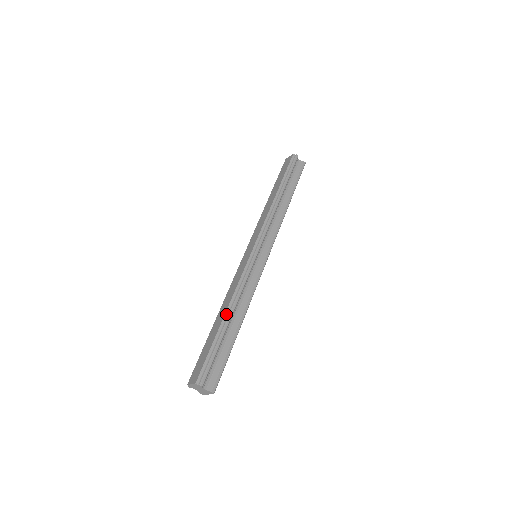
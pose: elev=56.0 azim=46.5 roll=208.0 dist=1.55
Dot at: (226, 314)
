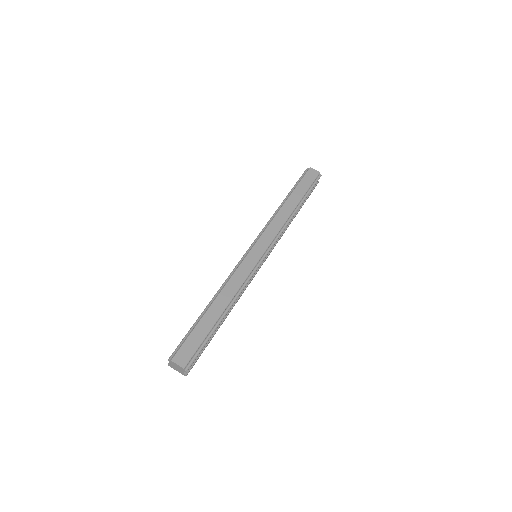
Dot at: (225, 310)
